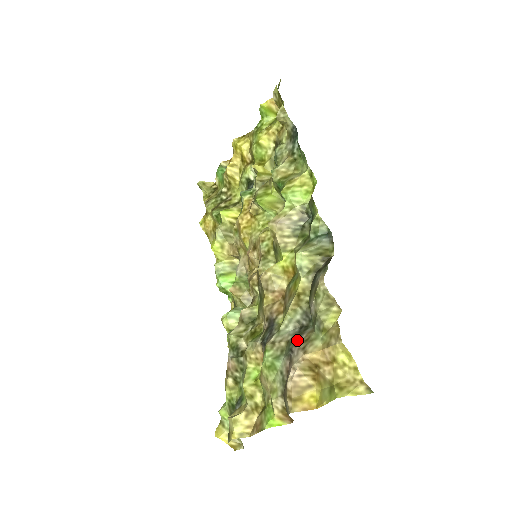
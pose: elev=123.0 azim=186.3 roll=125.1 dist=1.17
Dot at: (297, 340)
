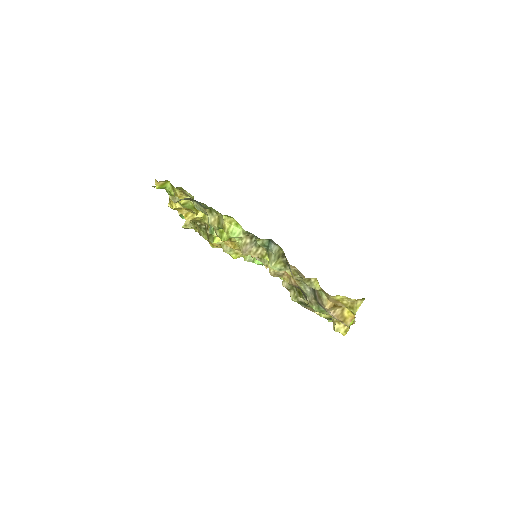
Dot at: (316, 298)
